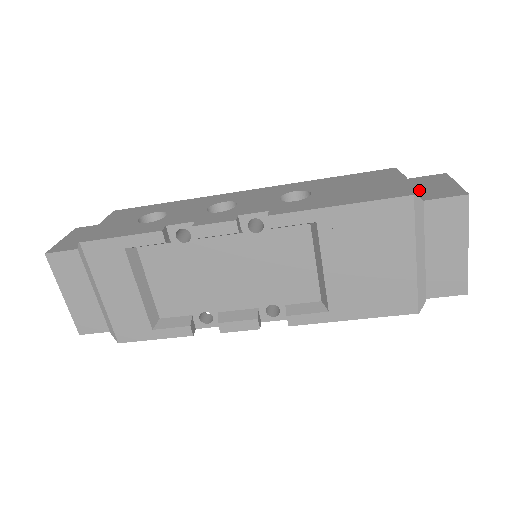
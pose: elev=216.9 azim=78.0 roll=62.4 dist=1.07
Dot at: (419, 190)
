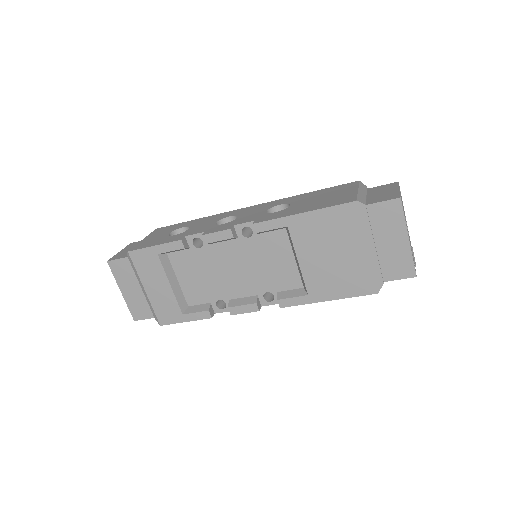
Dot at: (369, 197)
